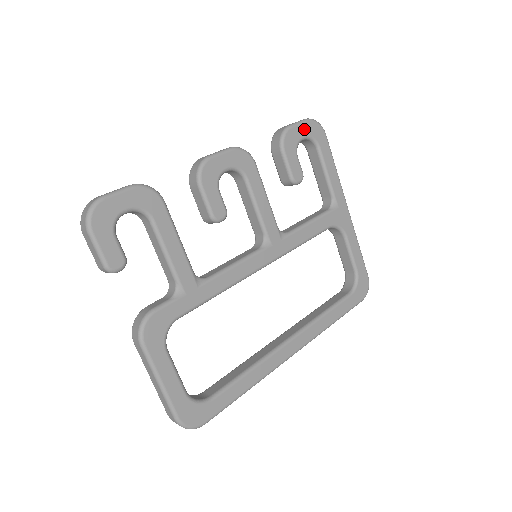
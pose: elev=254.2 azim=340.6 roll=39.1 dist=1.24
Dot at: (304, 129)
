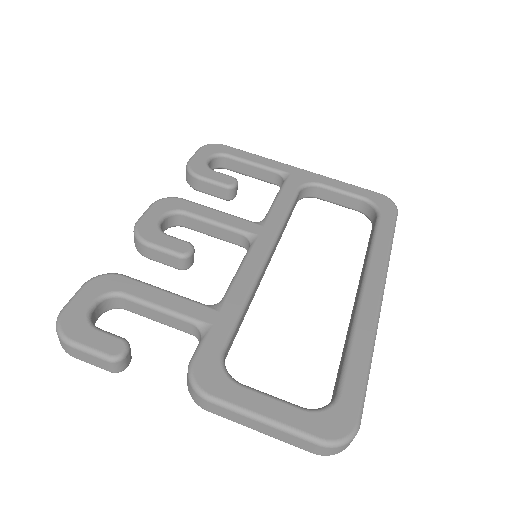
Dot at: (202, 154)
